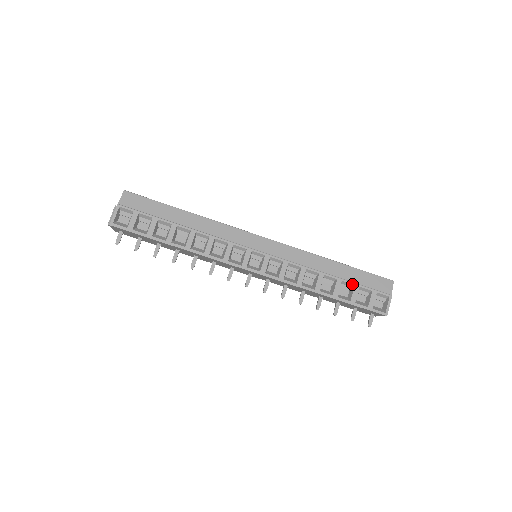
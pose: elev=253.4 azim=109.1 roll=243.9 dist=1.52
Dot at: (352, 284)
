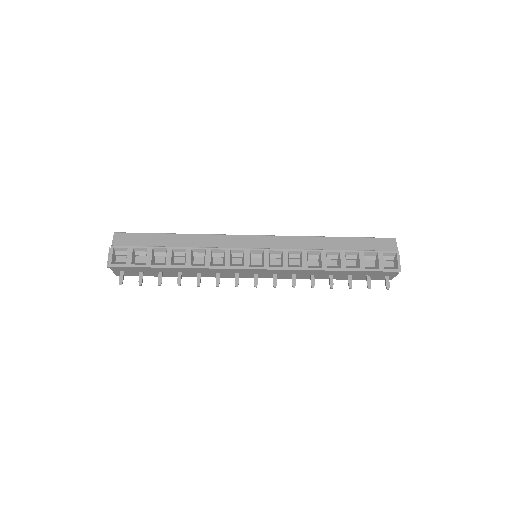
Dot at: (356, 252)
